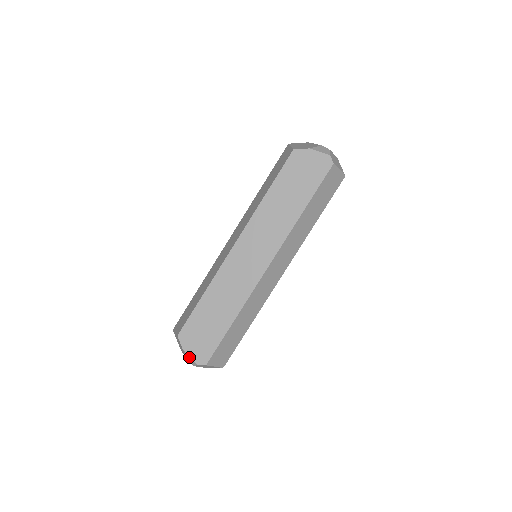
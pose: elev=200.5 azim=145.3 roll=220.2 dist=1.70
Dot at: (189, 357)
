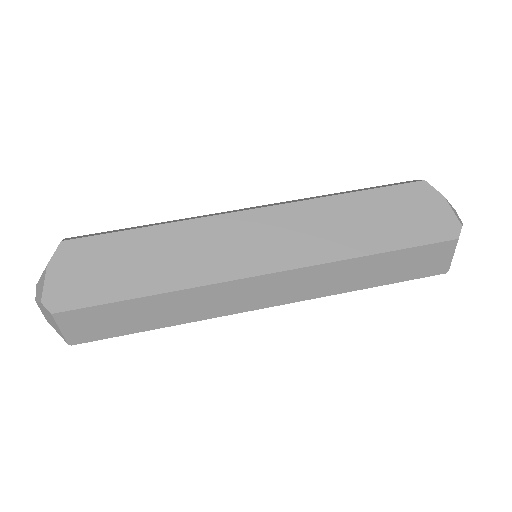
Dot at: (43, 281)
